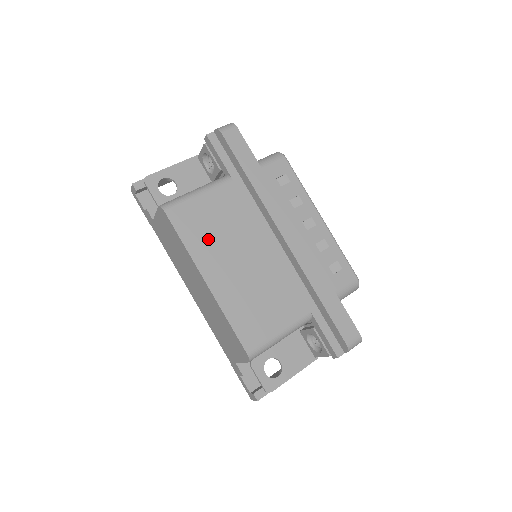
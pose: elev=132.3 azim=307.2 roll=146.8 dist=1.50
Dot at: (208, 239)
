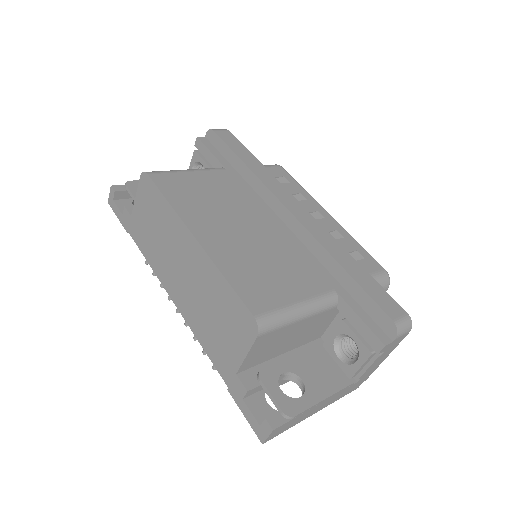
Dot at: (198, 204)
